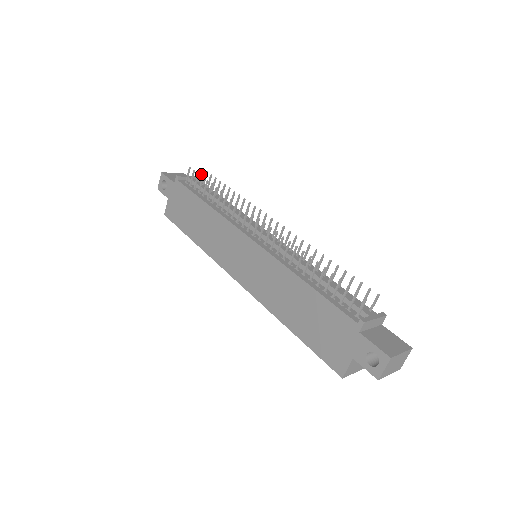
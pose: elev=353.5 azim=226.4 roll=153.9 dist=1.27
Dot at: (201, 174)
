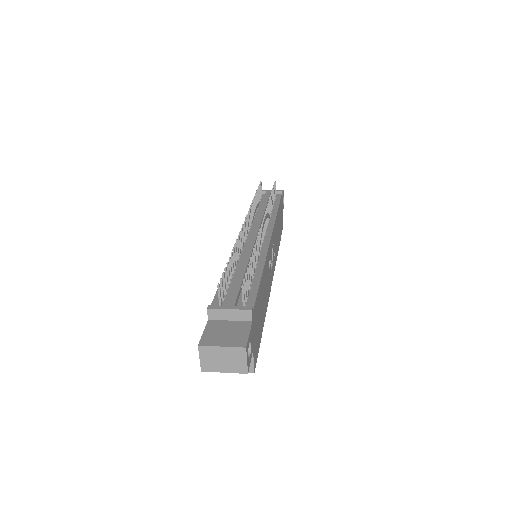
Dot at: (275, 187)
